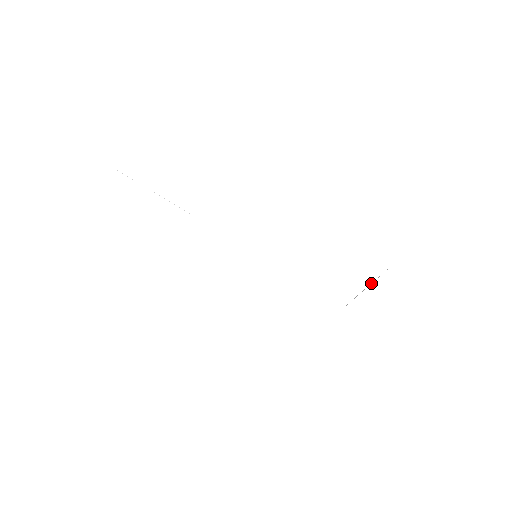
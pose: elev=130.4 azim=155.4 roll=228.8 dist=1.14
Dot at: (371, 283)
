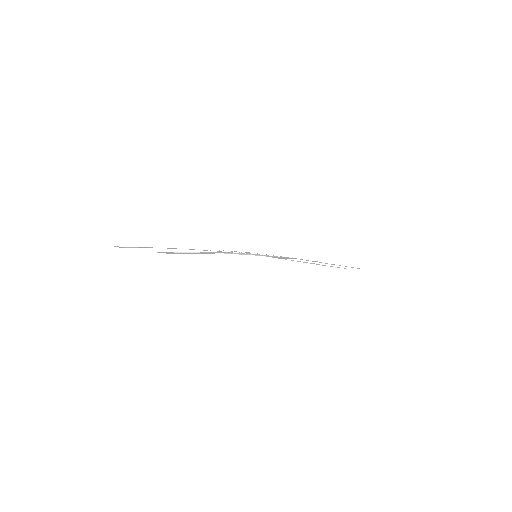
Dot at: (330, 263)
